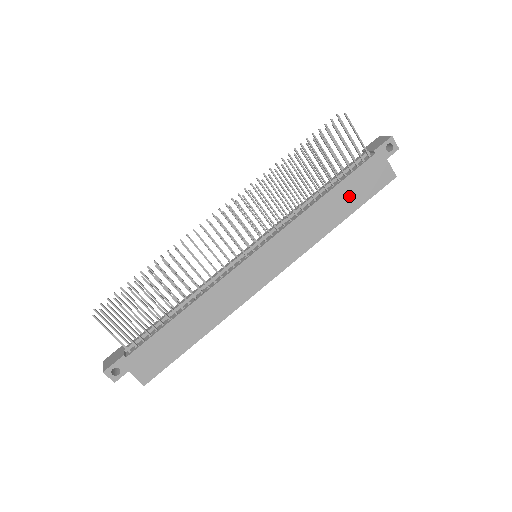
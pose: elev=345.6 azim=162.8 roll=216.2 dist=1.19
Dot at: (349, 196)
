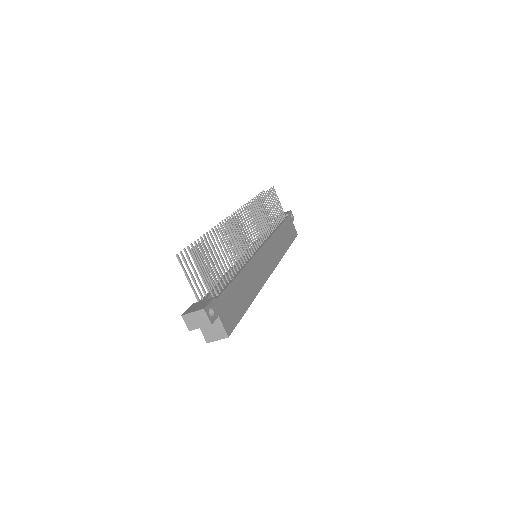
Dot at: (286, 234)
